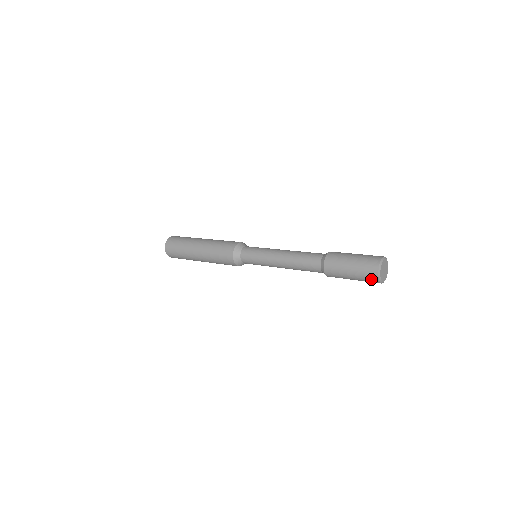
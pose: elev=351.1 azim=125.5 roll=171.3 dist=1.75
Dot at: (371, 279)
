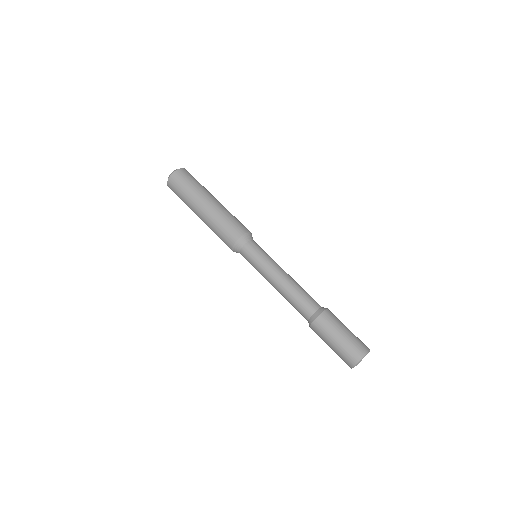
Dot at: occluded
